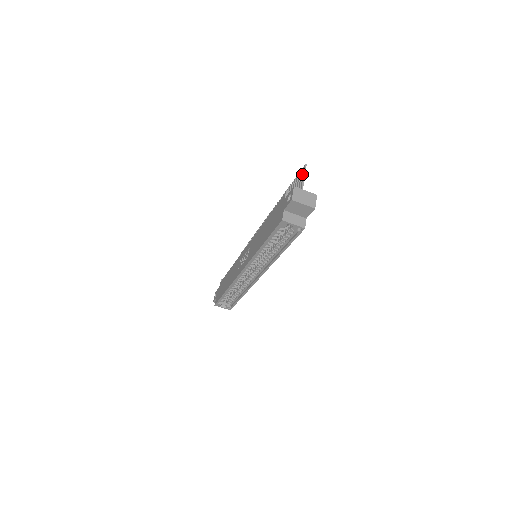
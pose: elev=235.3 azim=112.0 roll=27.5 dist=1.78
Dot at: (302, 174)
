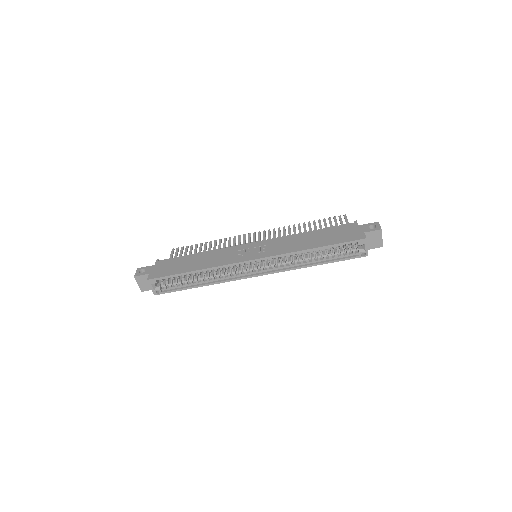
Dot at: occluded
